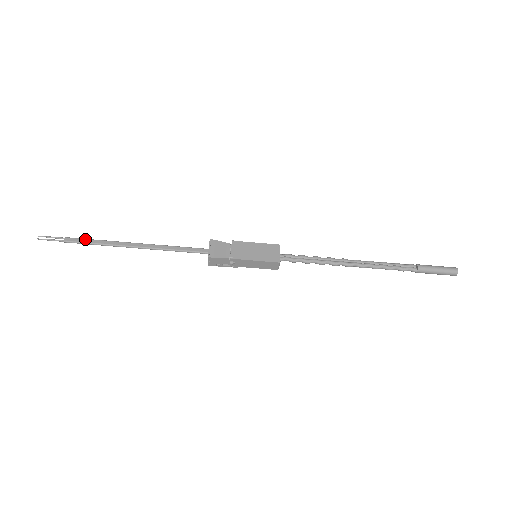
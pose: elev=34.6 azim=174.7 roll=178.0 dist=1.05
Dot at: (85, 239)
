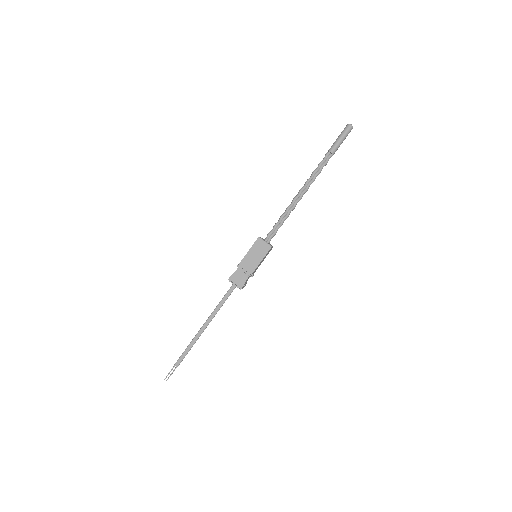
Dot at: (182, 354)
